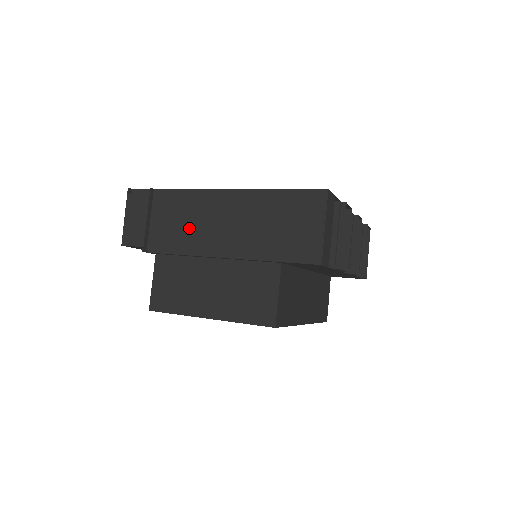
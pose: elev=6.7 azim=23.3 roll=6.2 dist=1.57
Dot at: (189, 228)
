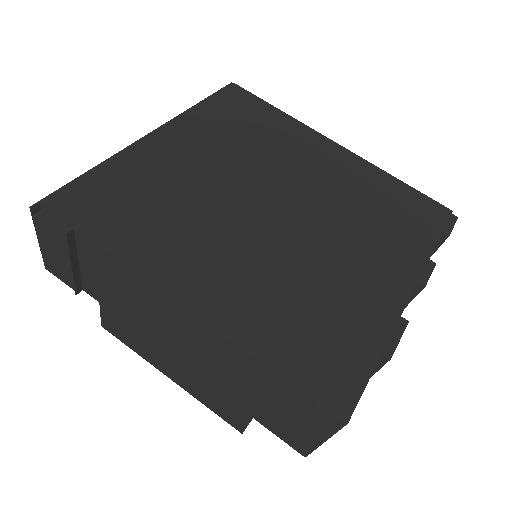
Dot at: (136, 310)
